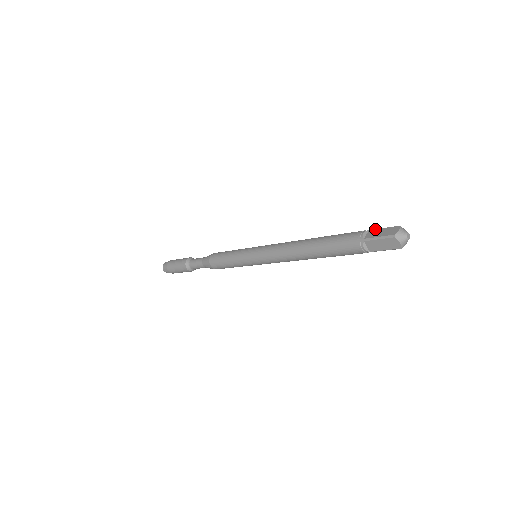
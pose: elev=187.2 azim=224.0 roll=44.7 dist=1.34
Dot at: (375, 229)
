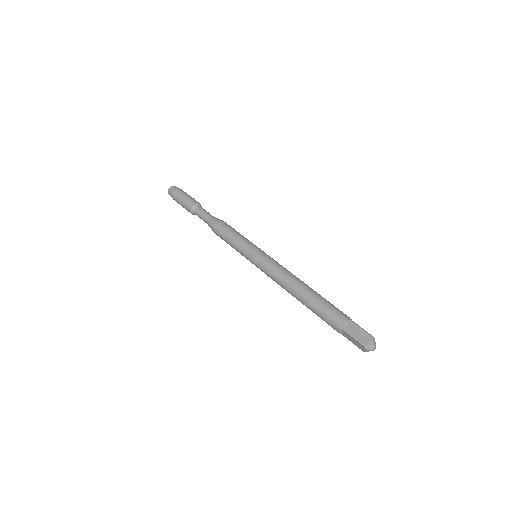
Dot at: (347, 334)
